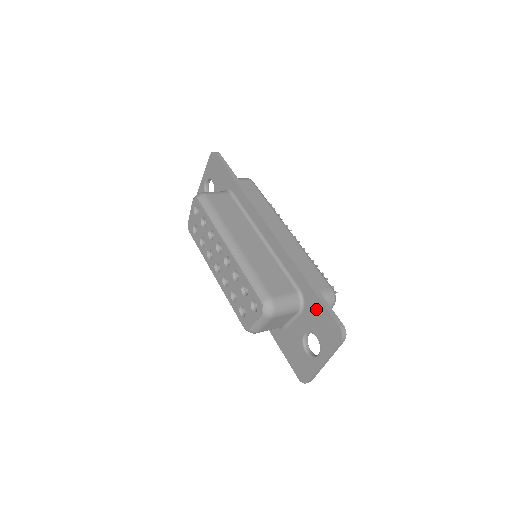
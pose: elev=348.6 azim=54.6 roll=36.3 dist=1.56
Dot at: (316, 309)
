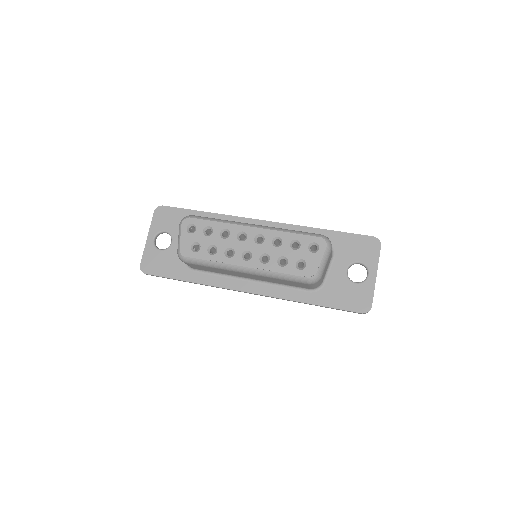
Dot at: (346, 242)
